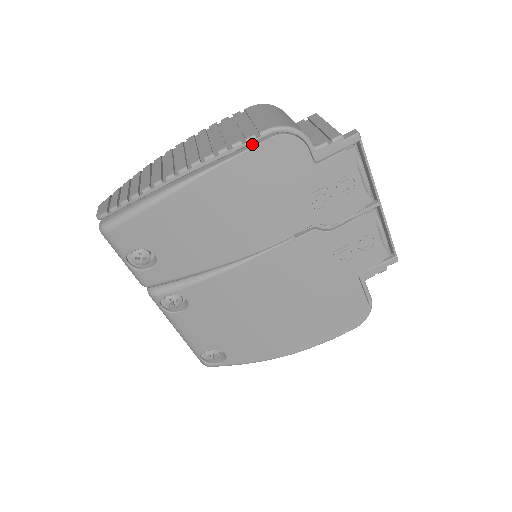
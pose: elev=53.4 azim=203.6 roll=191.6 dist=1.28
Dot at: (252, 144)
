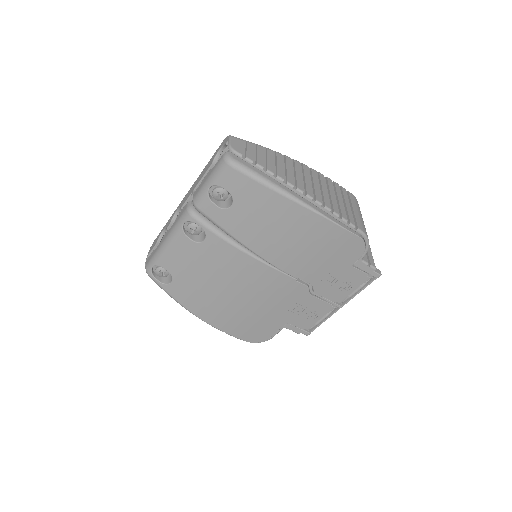
Dot at: (349, 228)
